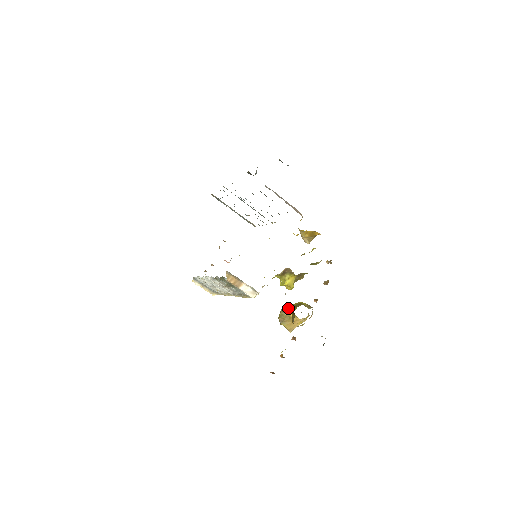
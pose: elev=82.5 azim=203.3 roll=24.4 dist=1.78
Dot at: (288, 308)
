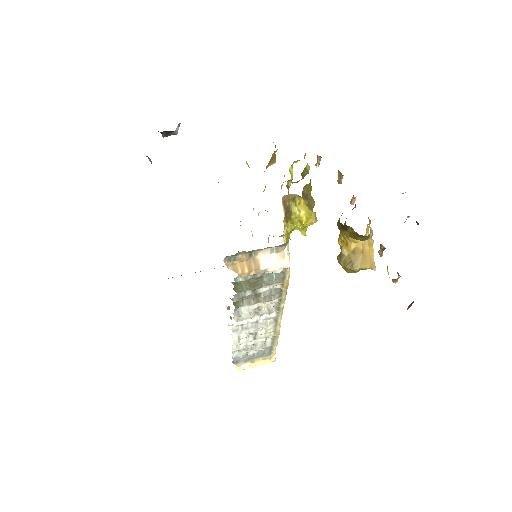
Dot at: (340, 248)
